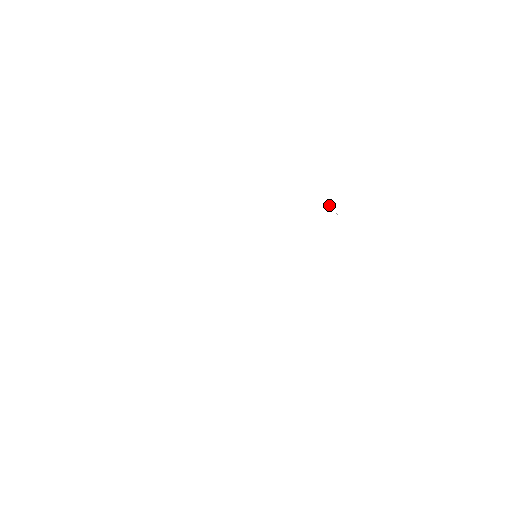
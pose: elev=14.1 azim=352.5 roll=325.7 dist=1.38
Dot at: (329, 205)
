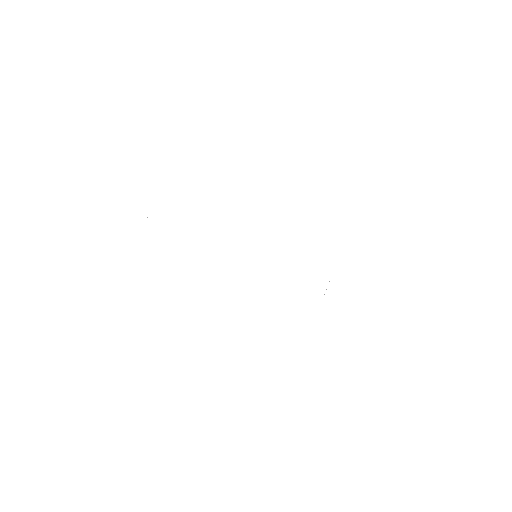
Dot at: occluded
